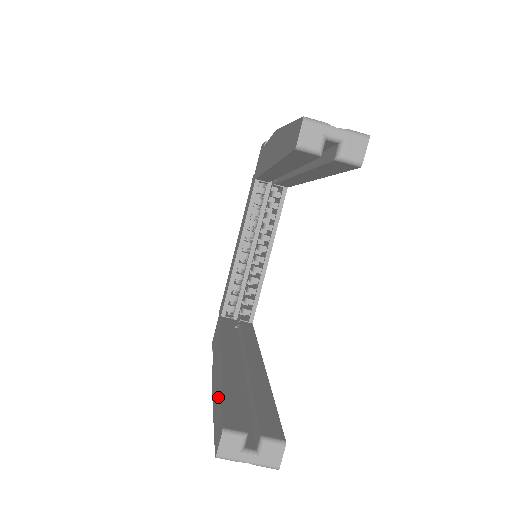
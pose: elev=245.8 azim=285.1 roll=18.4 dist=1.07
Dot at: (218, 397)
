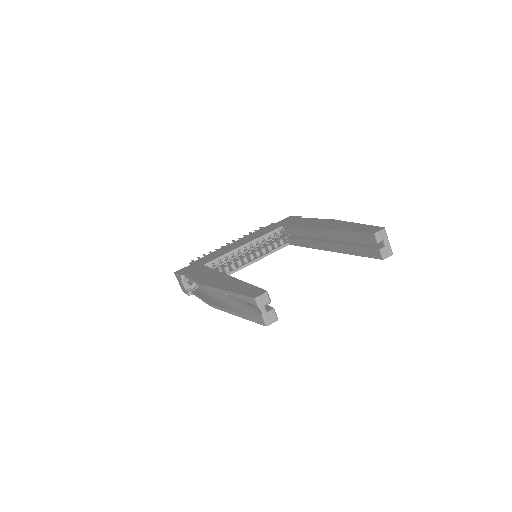
Dot at: (240, 286)
